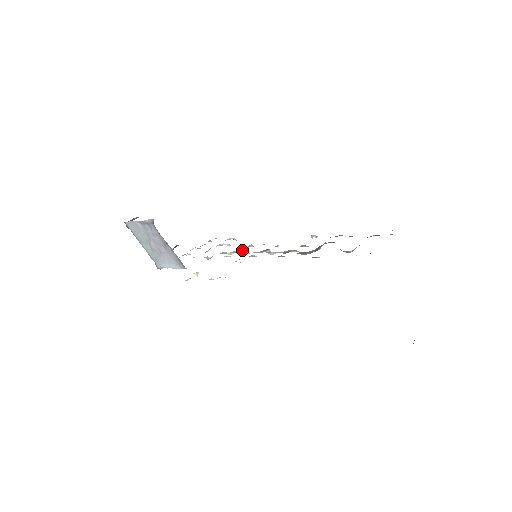
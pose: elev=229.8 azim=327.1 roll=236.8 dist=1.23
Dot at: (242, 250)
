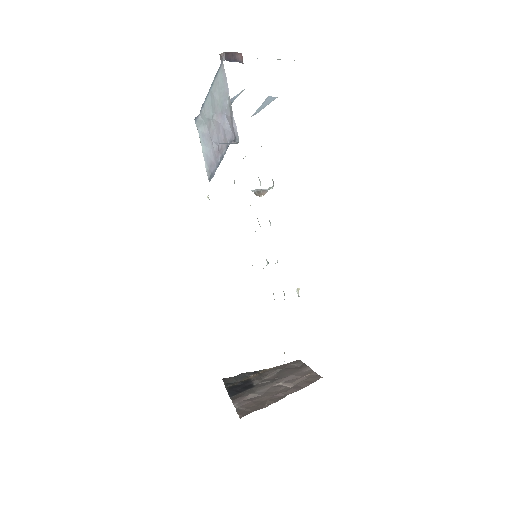
Dot at: (259, 224)
